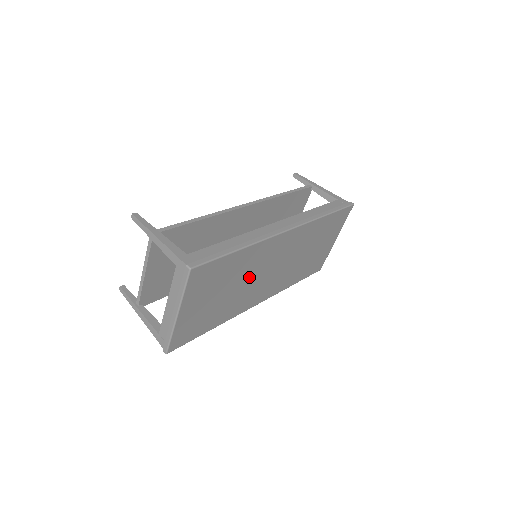
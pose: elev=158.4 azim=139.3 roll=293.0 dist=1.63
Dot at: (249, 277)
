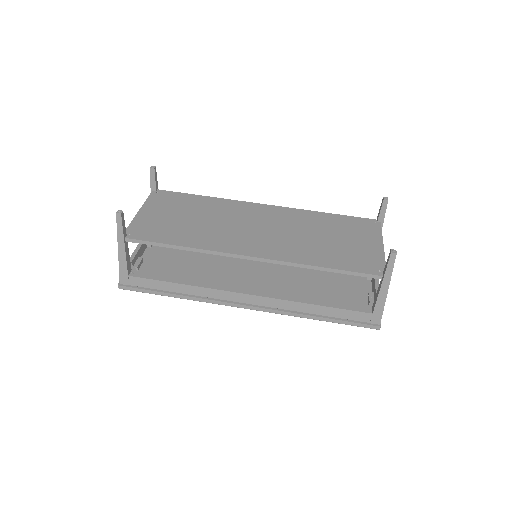
Dot at: occluded
